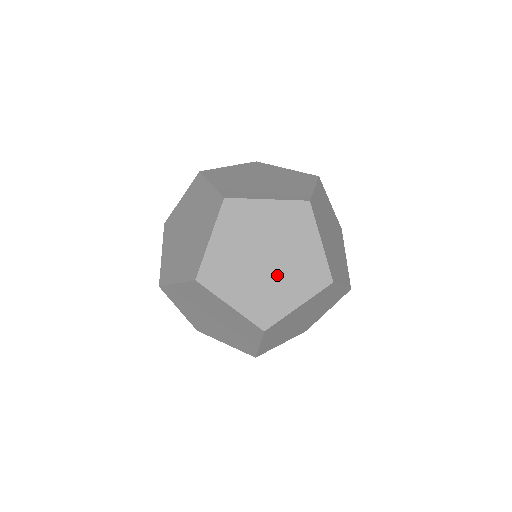
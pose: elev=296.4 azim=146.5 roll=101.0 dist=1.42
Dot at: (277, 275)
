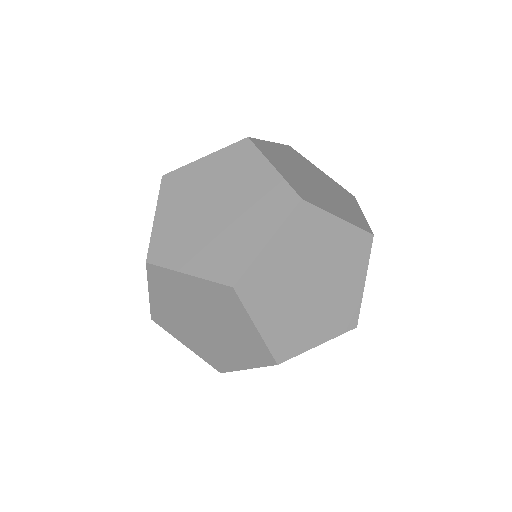
Dot at: (331, 284)
